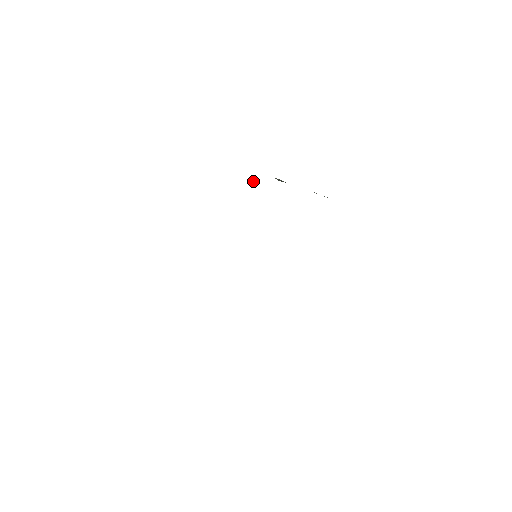
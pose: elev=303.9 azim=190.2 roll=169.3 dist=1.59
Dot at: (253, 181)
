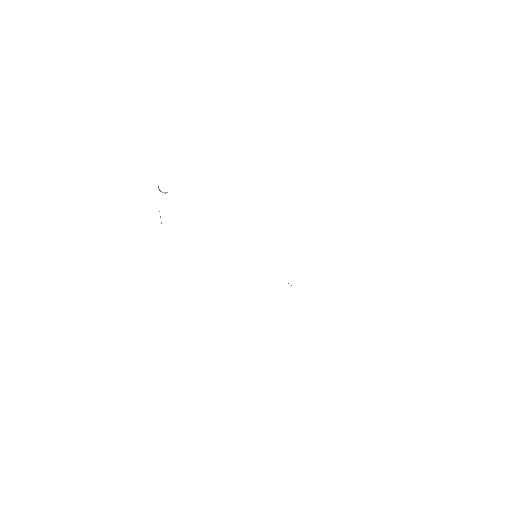
Dot at: occluded
